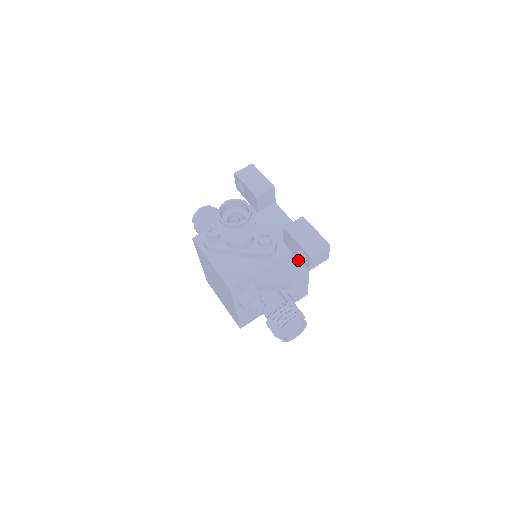
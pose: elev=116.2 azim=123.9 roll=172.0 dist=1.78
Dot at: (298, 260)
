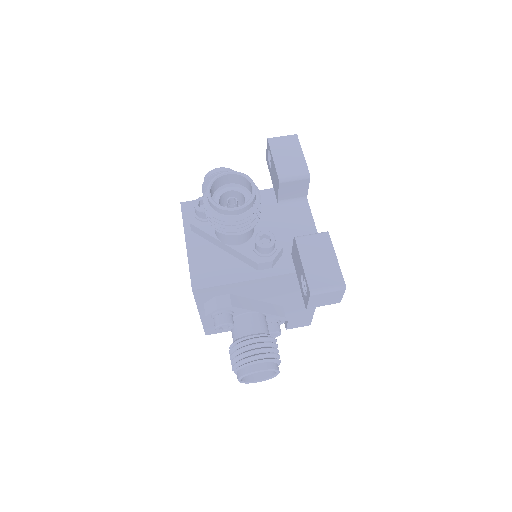
Dot at: occluded
